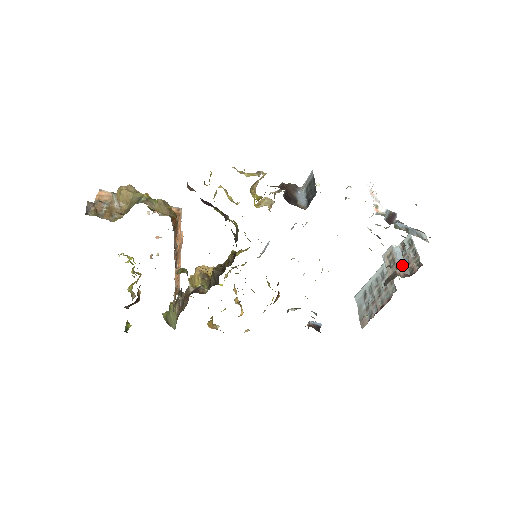
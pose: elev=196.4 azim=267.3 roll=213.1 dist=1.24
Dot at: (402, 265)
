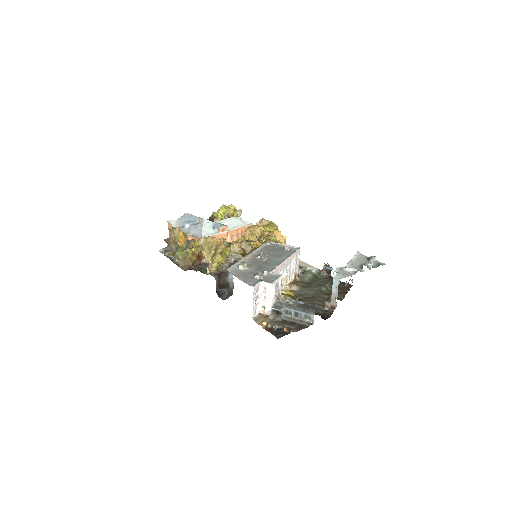
Dot at: (333, 297)
